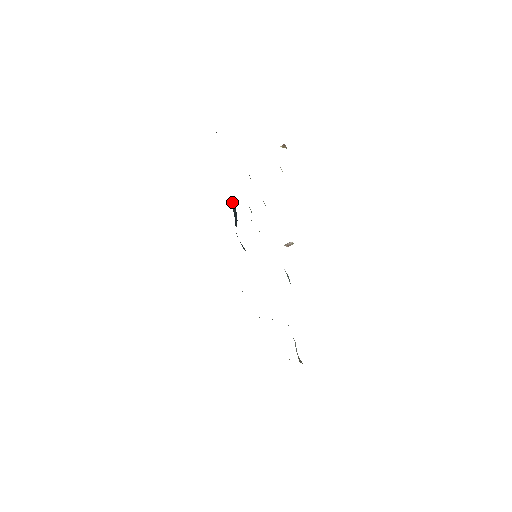
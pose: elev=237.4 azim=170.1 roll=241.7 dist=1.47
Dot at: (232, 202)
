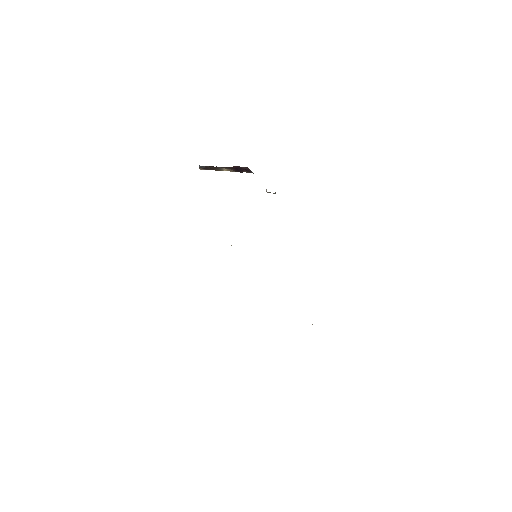
Dot at: occluded
